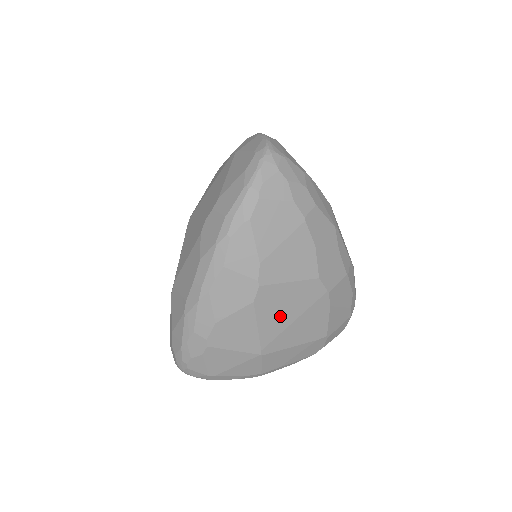
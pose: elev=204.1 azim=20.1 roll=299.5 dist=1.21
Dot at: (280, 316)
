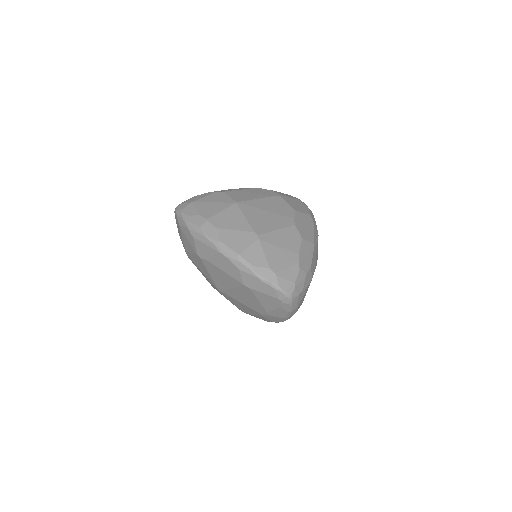
Dot at: occluded
